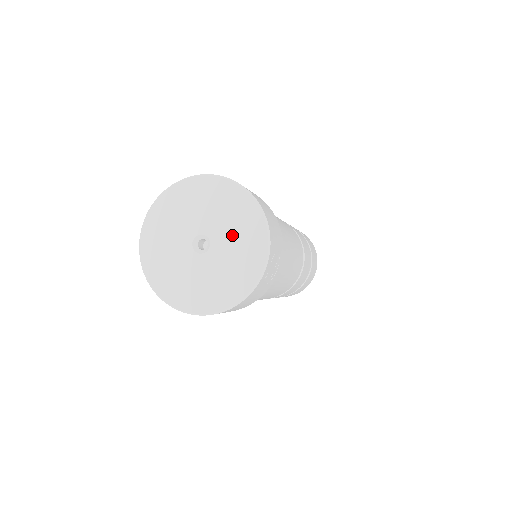
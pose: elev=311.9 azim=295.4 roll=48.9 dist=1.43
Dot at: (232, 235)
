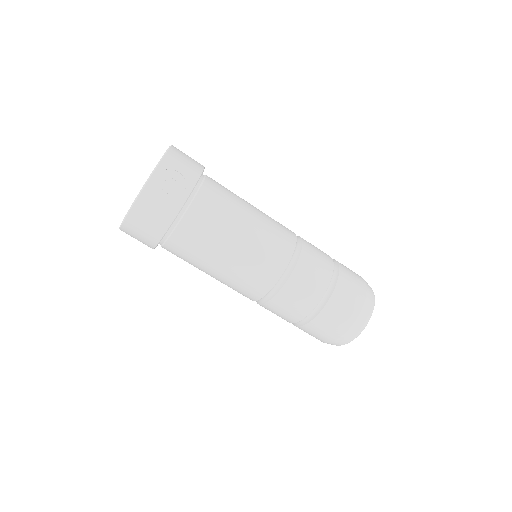
Dot at: occluded
